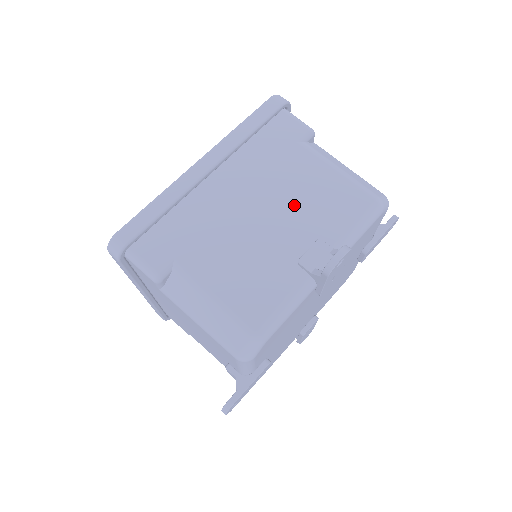
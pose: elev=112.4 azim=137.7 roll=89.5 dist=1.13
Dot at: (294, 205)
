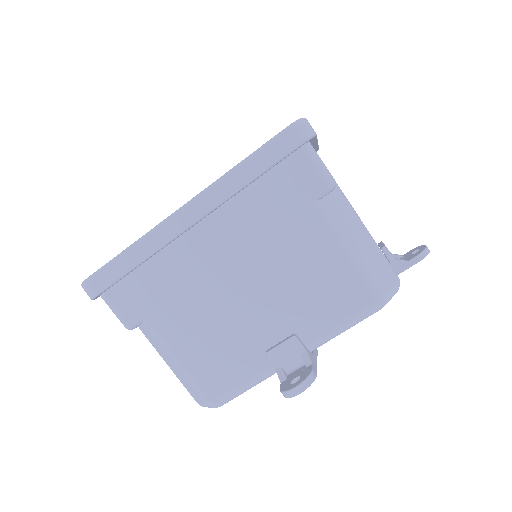
Dot at: (280, 285)
